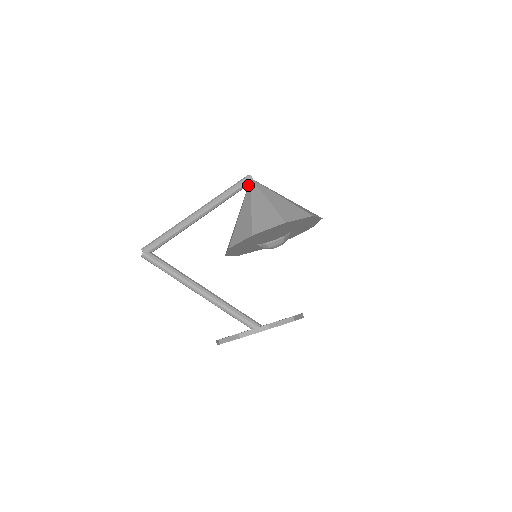
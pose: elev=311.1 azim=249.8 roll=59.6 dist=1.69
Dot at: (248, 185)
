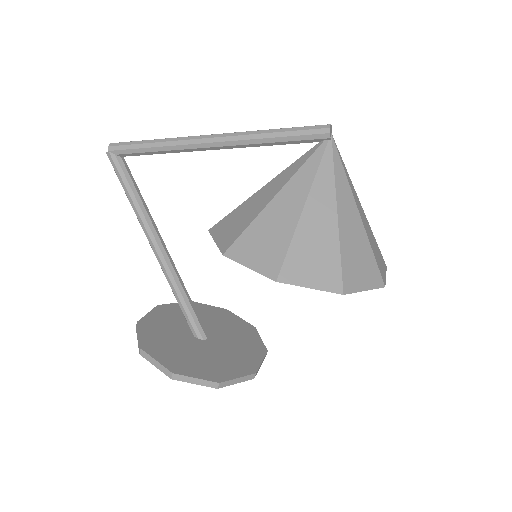
Dot at: occluded
